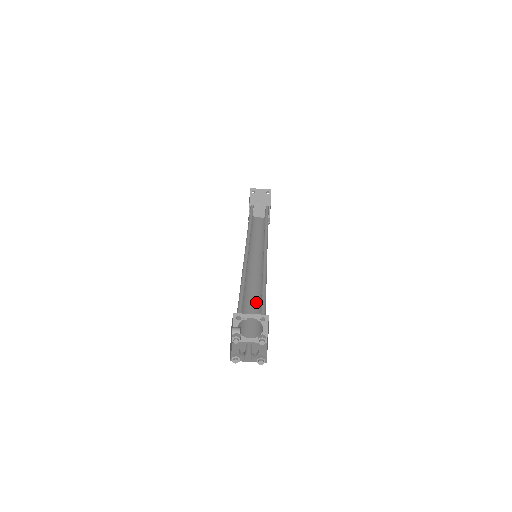
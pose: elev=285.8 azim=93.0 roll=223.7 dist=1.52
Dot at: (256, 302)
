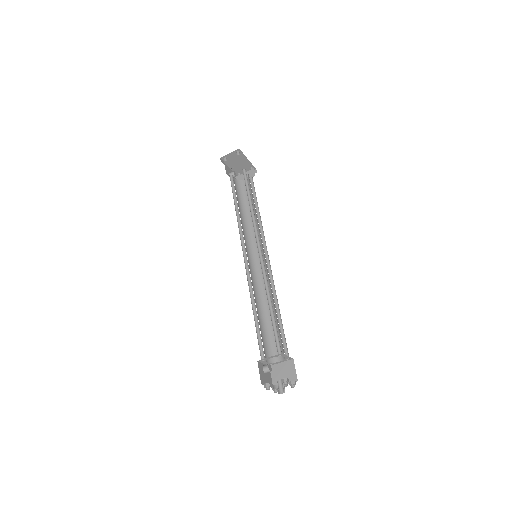
Dot at: occluded
